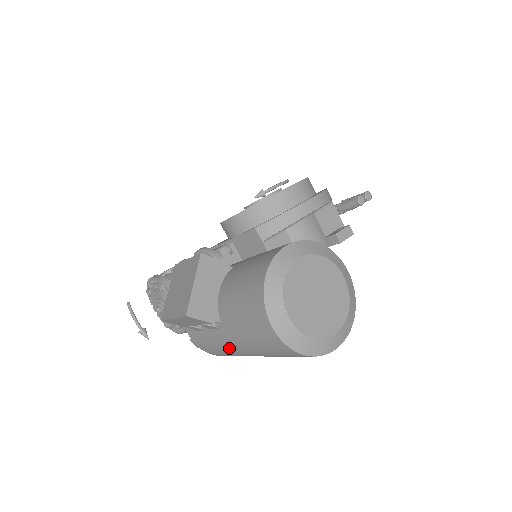
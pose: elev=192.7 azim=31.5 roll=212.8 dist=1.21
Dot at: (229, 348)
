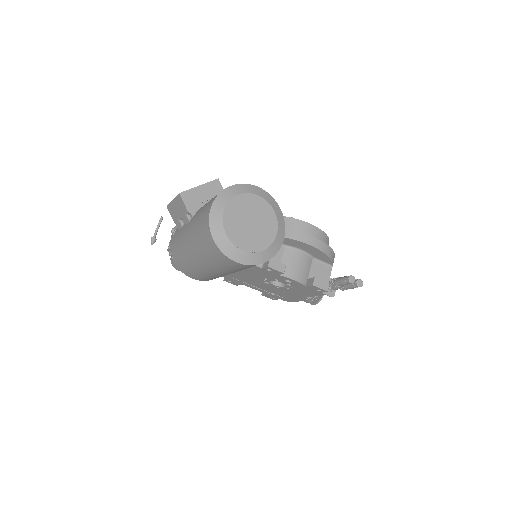
Dot at: (184, 242)
